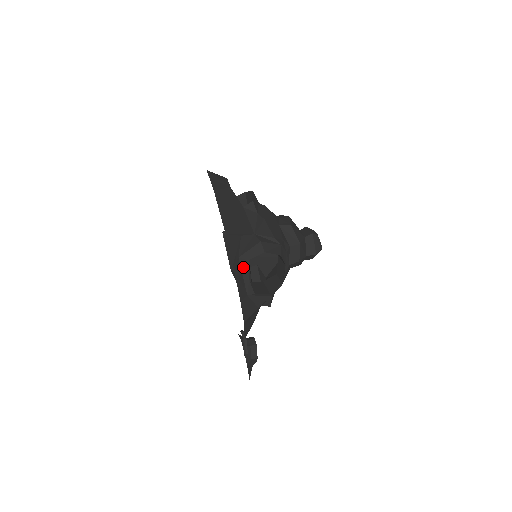
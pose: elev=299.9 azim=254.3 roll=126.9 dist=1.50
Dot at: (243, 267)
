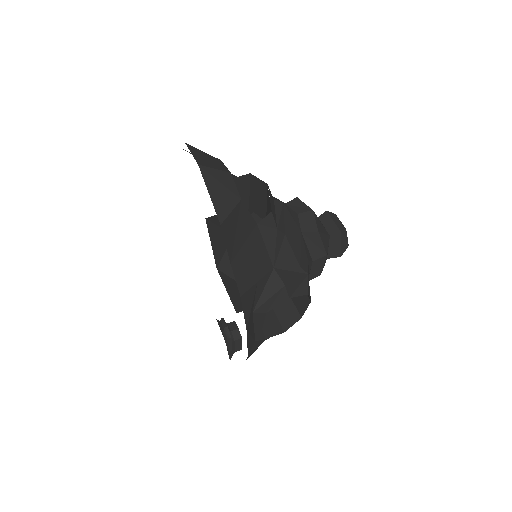
Dot at: (257, 320)
